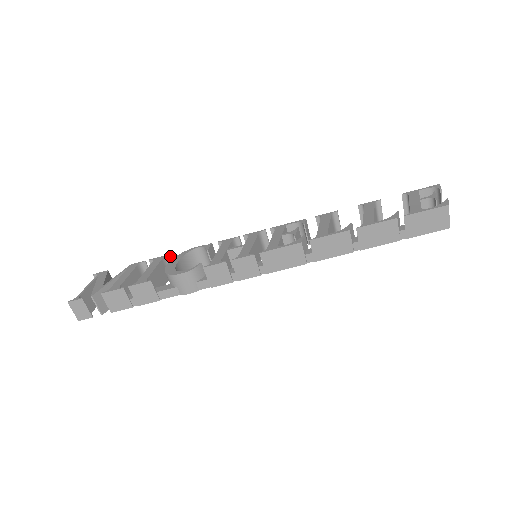
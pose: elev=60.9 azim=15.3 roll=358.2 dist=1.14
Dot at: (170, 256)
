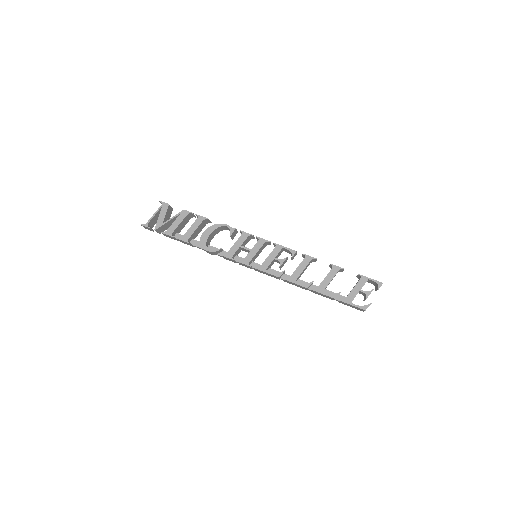
Dot at: occluded
